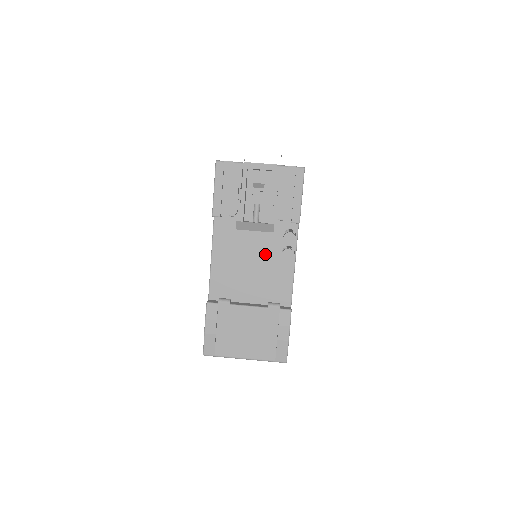
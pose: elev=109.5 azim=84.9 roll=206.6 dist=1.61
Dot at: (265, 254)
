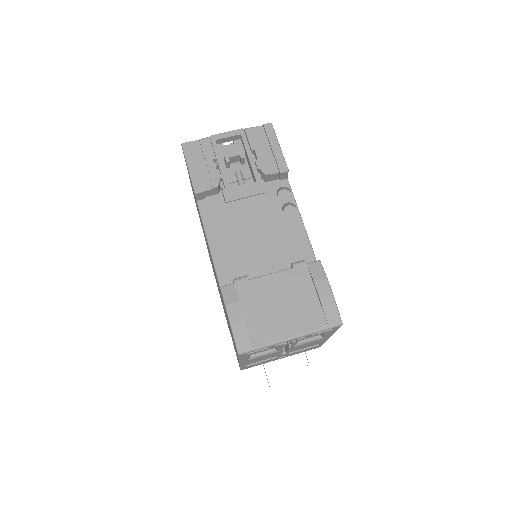
Dot at: (266, 219)
